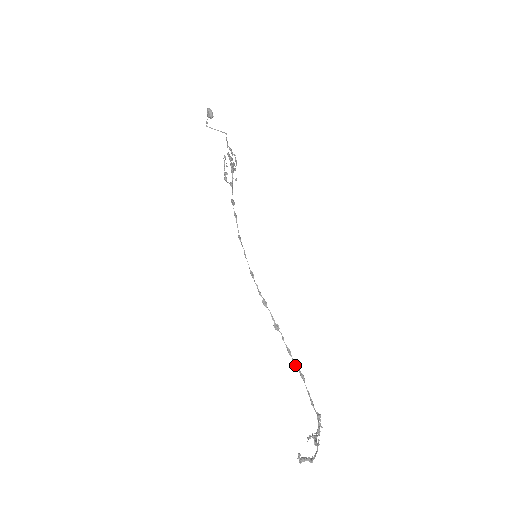
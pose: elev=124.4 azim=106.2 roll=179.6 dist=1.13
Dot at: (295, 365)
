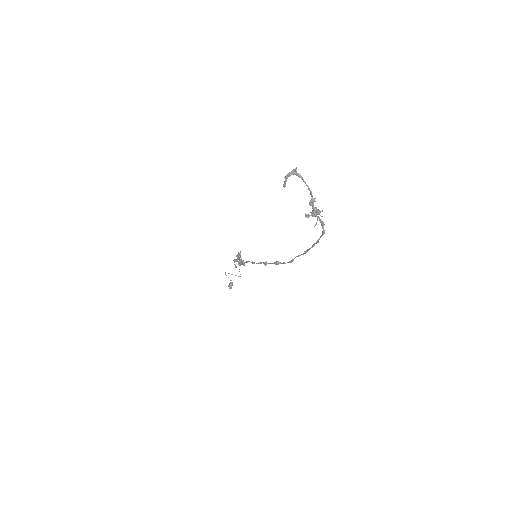
Dot at: (297, 256)
